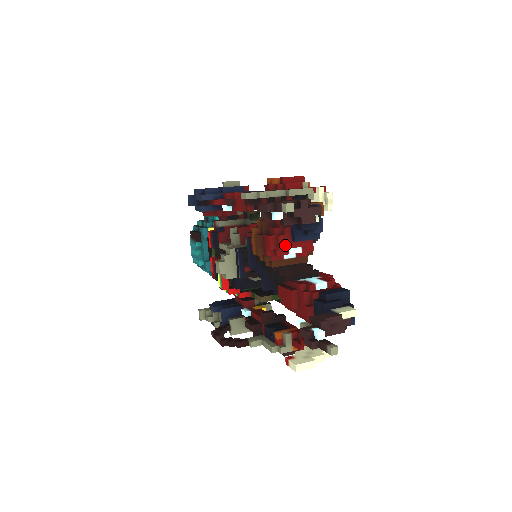
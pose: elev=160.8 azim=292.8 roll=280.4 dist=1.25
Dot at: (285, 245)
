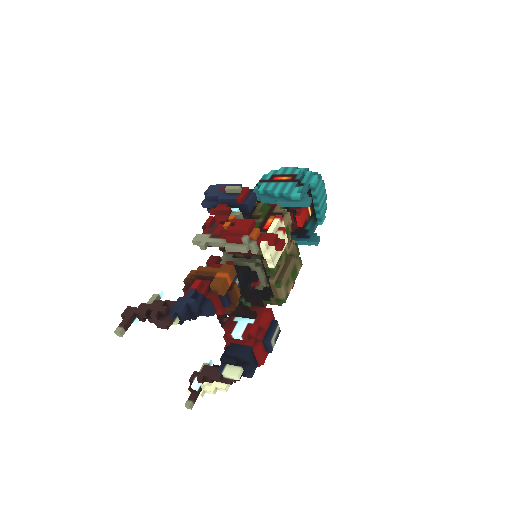
Dot at: occluded
